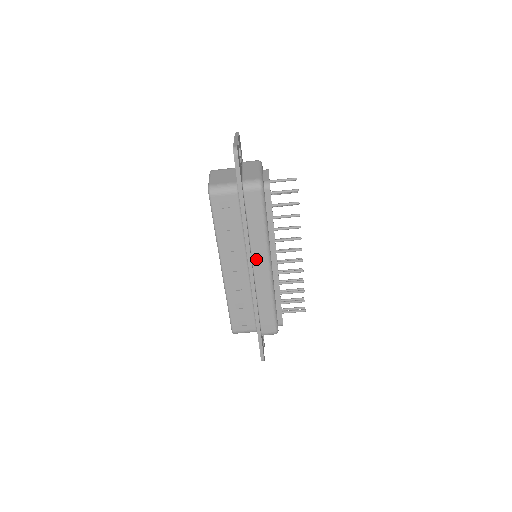
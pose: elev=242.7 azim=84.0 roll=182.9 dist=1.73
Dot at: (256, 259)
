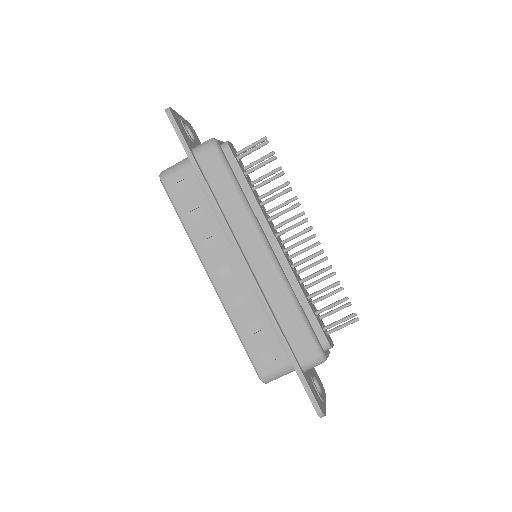
Dot at: (245, 243)
